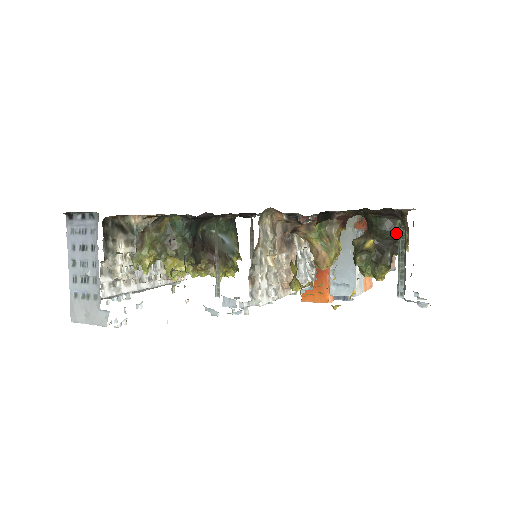
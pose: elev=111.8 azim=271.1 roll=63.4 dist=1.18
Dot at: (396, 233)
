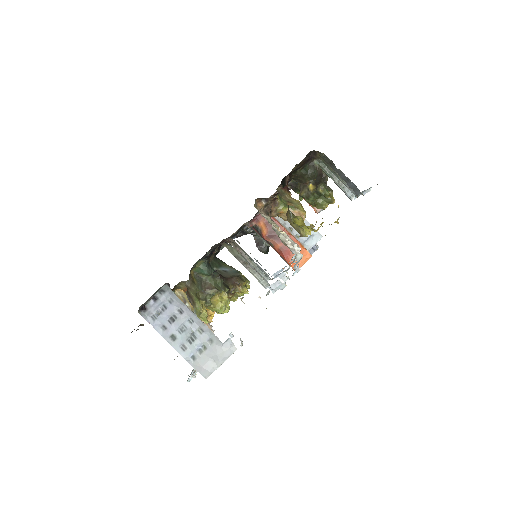
Dot at: (319, 169)
